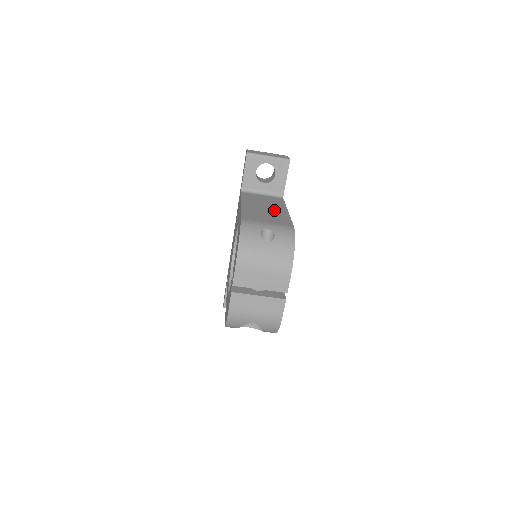
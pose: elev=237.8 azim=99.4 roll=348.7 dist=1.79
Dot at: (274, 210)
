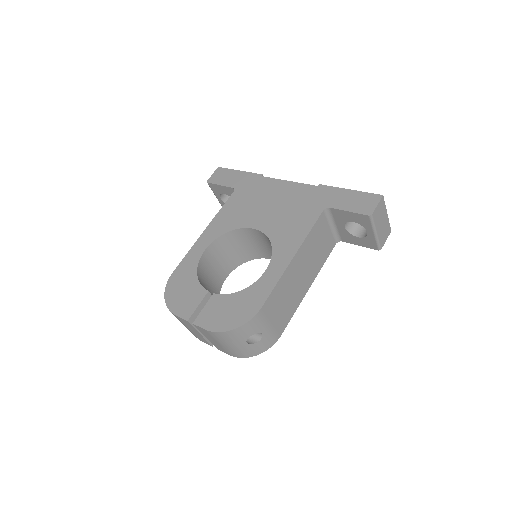
Dot at: (302, 284)
